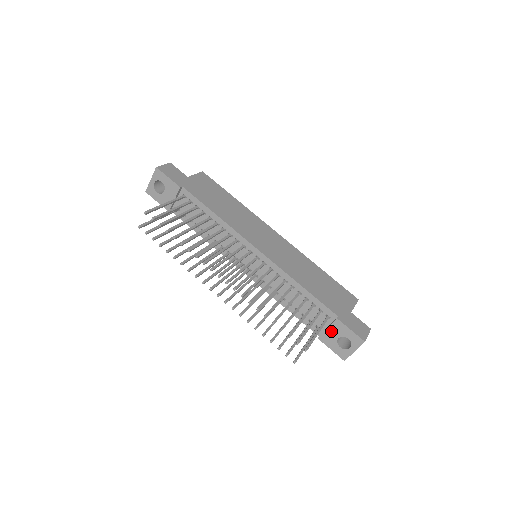
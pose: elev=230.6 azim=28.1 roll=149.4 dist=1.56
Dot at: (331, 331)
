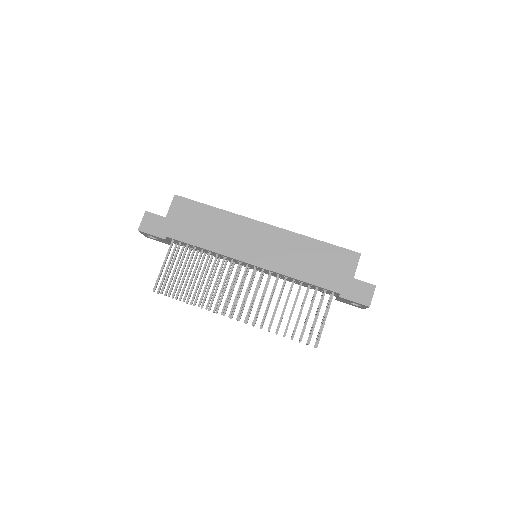
Dot at: (341, 300)
